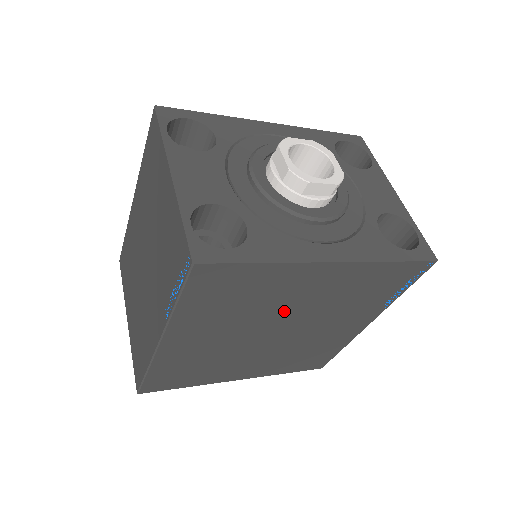
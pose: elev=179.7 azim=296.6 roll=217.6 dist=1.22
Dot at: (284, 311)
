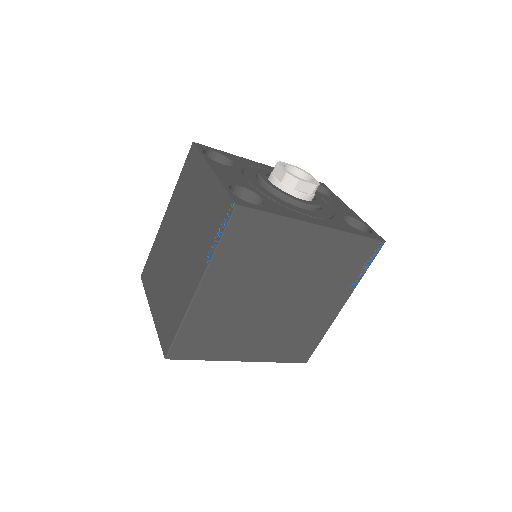
Dot at: (285, 273)
